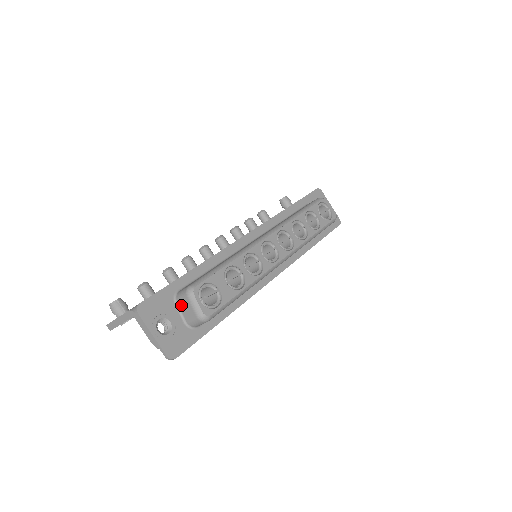
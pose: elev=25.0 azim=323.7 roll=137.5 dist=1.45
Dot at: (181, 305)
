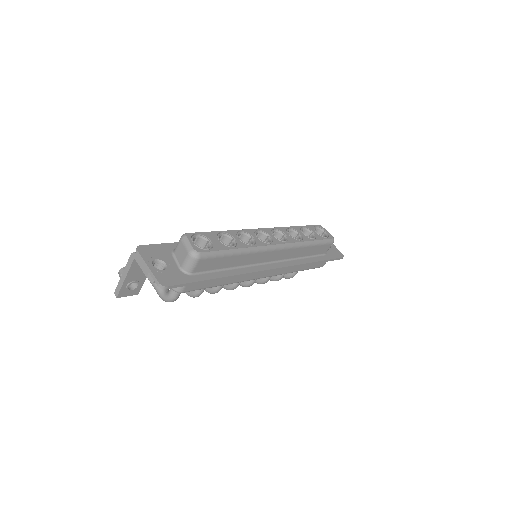
Dot at: (177, 253)
